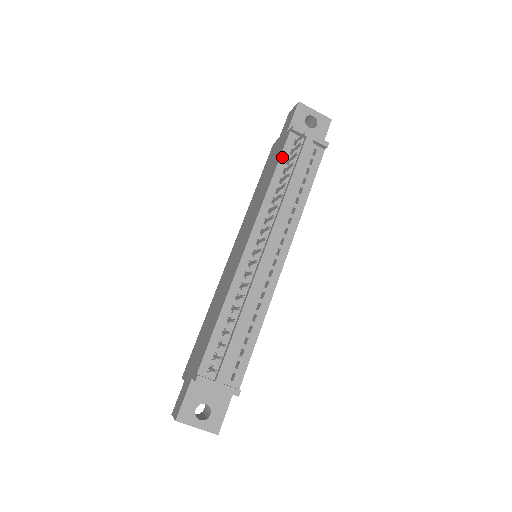
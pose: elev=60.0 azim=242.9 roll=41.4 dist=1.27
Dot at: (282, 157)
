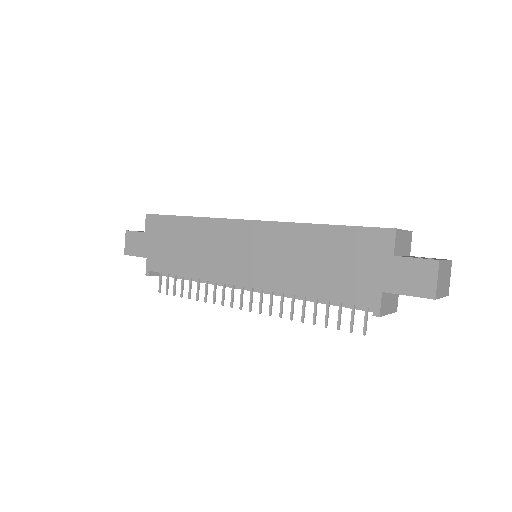
Dot at: (338, 302)
